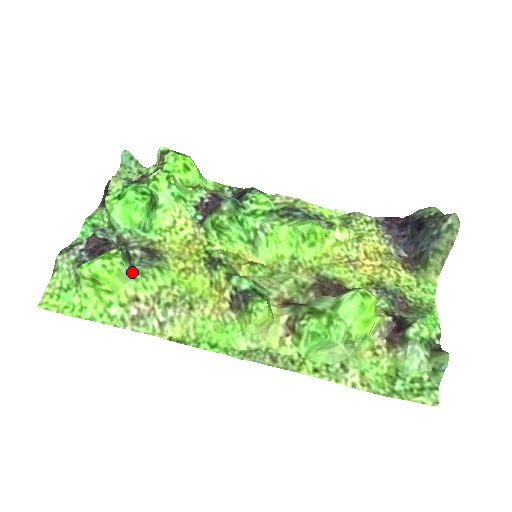
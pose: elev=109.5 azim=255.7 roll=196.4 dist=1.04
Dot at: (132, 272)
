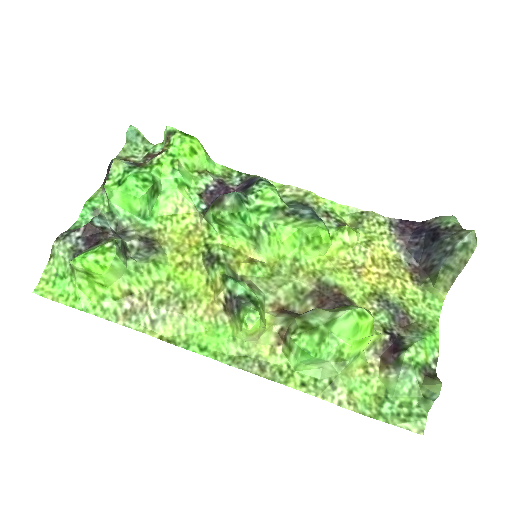
Dot at: (126, 267)
